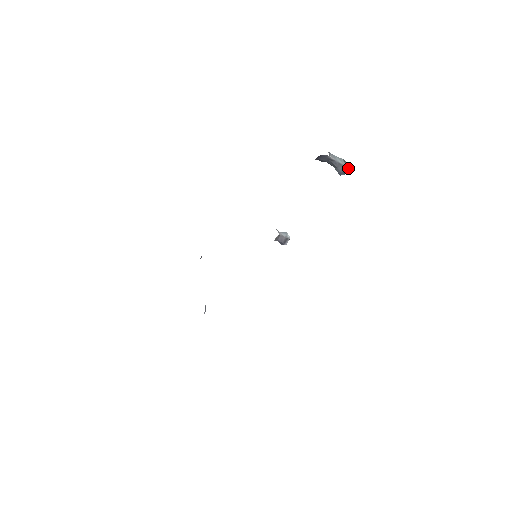
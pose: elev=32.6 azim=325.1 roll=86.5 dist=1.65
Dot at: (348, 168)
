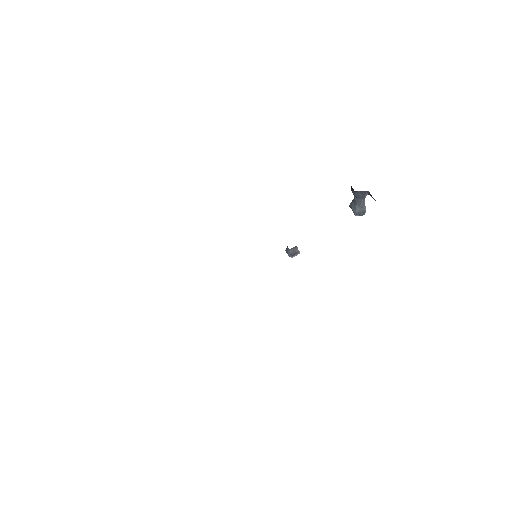
Dot at: (365, 212)
